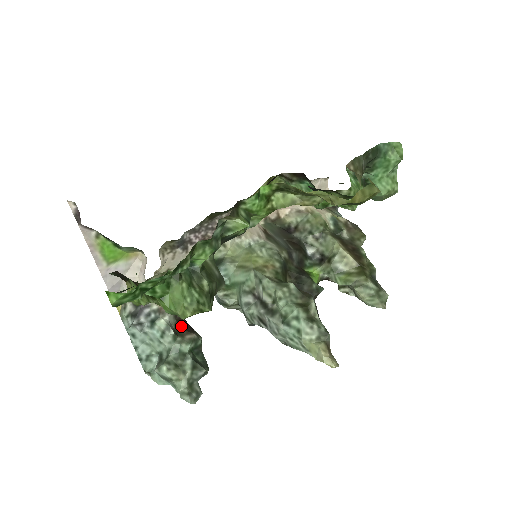
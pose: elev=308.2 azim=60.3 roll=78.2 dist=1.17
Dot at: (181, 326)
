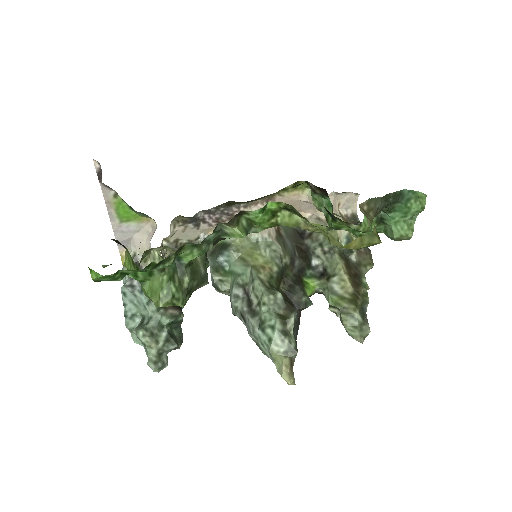
Dot at: occluded
